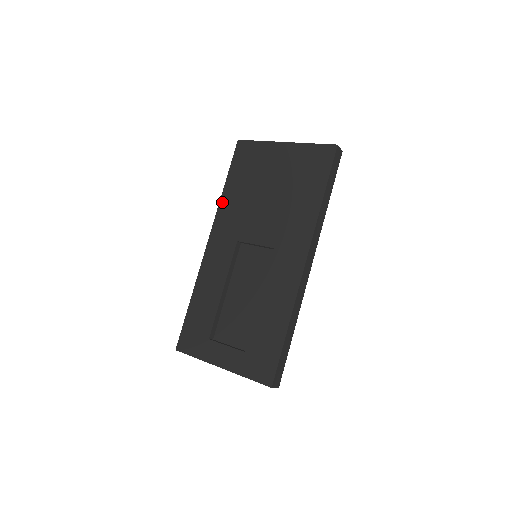
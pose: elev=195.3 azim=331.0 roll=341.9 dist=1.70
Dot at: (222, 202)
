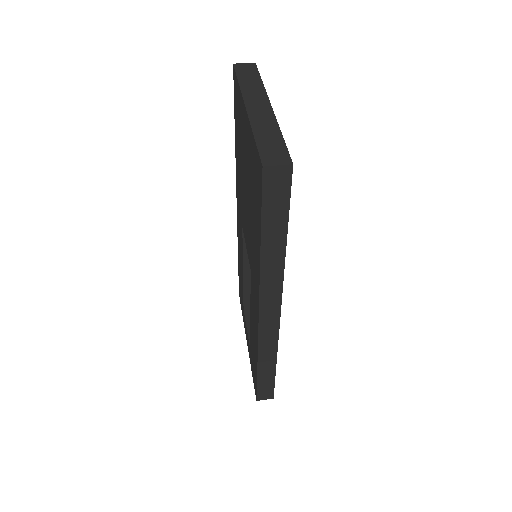
Dot at: (236, 161)
